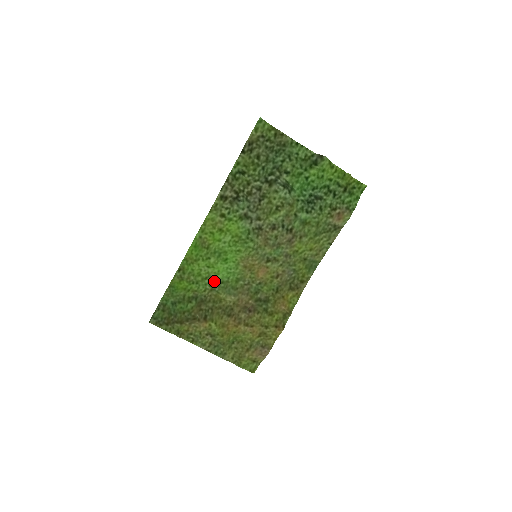
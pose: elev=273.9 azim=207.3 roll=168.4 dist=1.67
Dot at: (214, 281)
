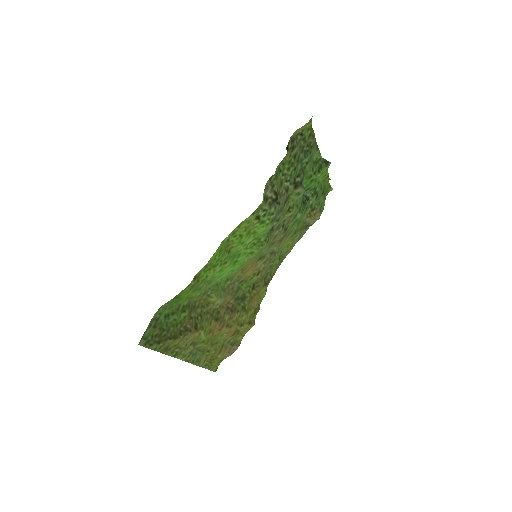
Dot at: (210, 284)
